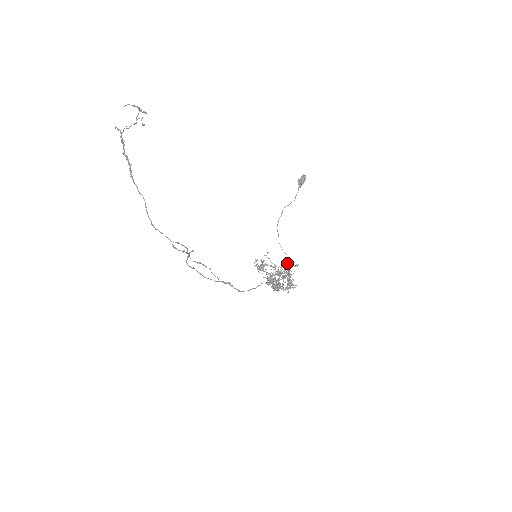
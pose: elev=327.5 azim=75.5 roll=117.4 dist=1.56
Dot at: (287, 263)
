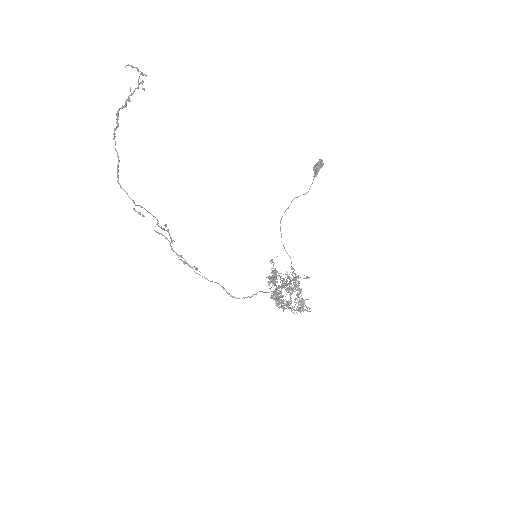
Dot at: occluded
